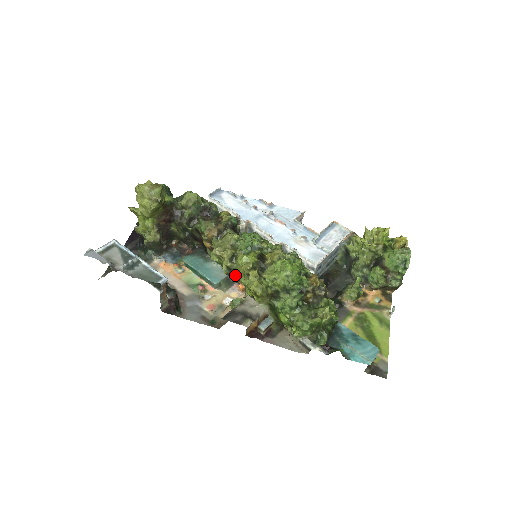
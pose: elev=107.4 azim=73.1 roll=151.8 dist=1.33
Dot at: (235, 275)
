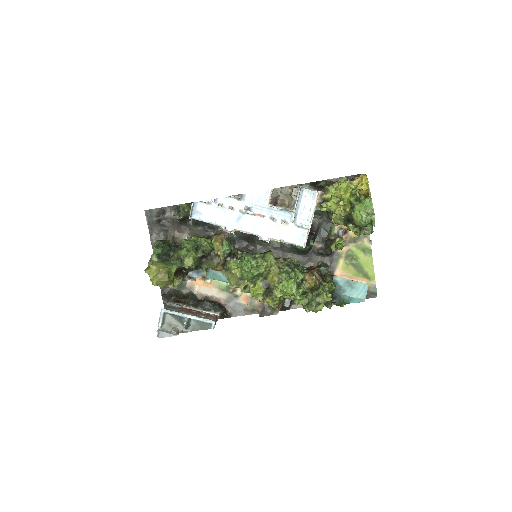
Dot at: occluded
